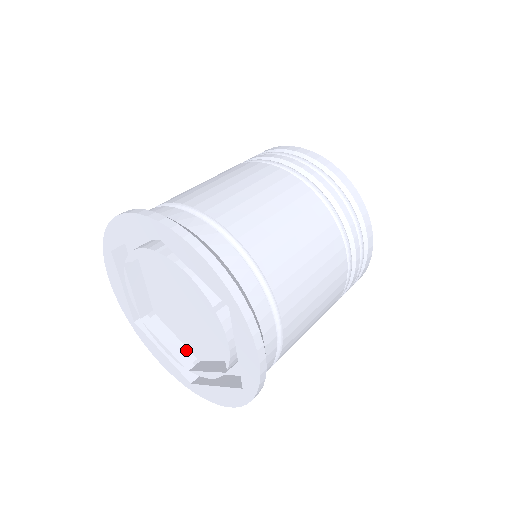
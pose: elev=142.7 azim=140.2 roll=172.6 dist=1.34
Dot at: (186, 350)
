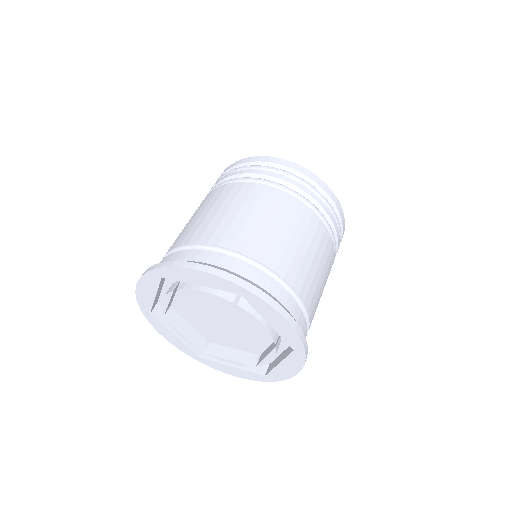
Dot at: (199, 335)
